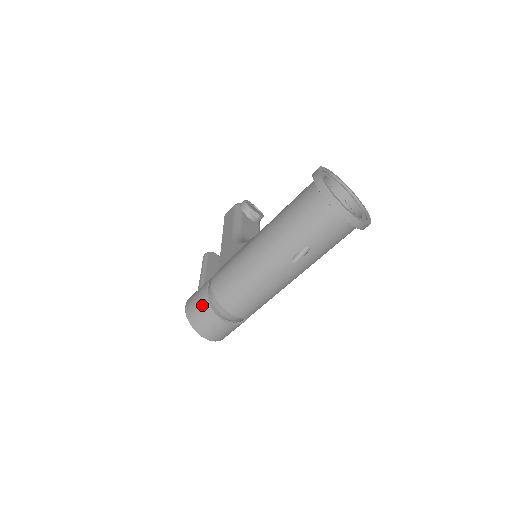
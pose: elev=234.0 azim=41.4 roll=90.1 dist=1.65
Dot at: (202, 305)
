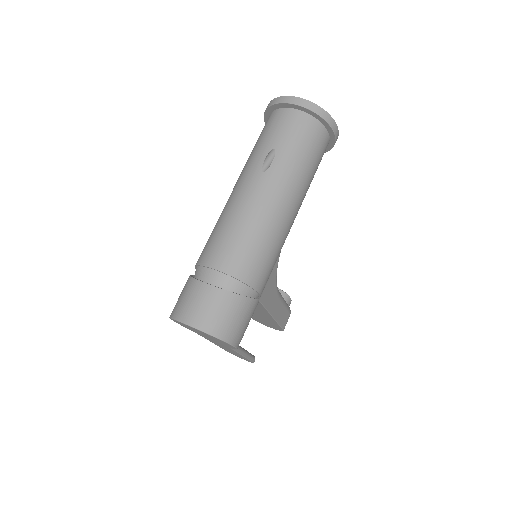
Dot at: (184, 287)
